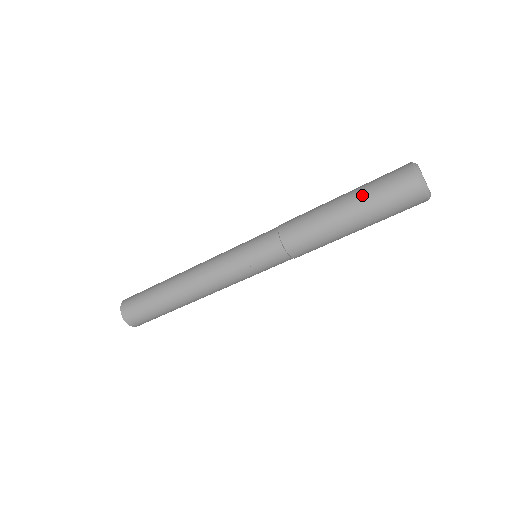
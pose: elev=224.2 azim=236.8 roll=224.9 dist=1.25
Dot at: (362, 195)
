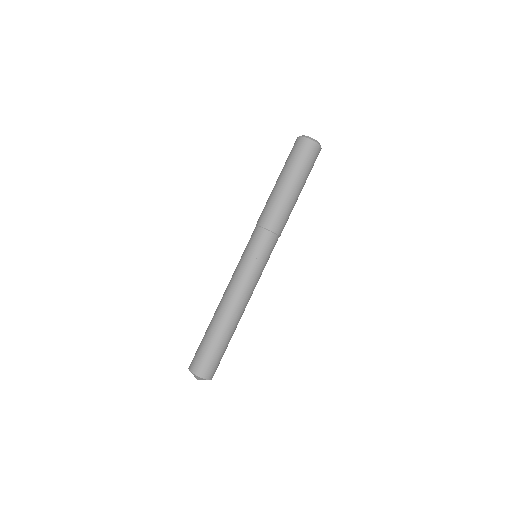
Dot at: (284, 168)
